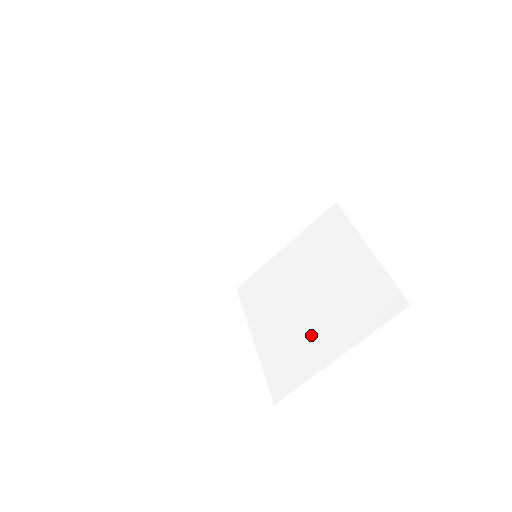
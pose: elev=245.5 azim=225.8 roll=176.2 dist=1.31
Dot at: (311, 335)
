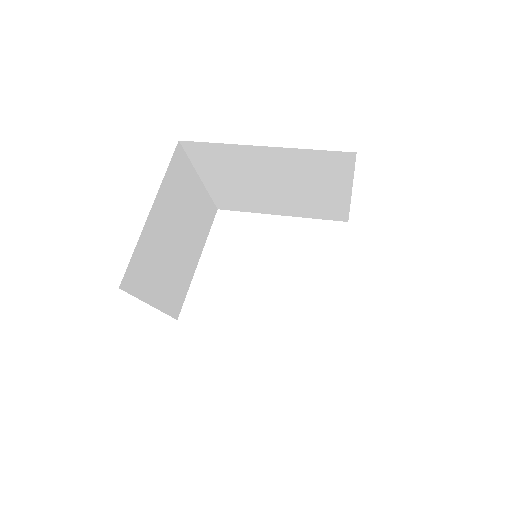
Dot at: (315, 196)
